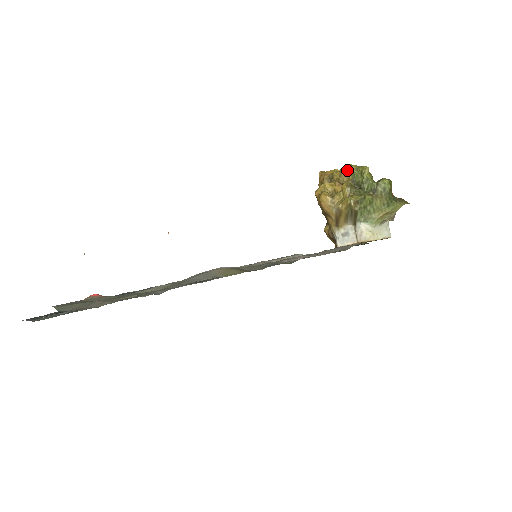
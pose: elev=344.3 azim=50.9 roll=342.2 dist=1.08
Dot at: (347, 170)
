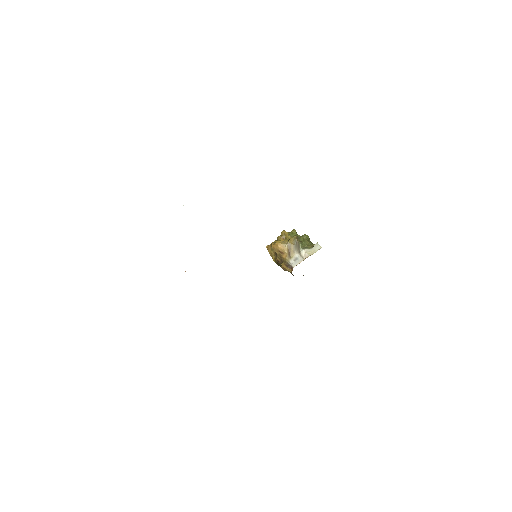
Dot at: (285, 232)
